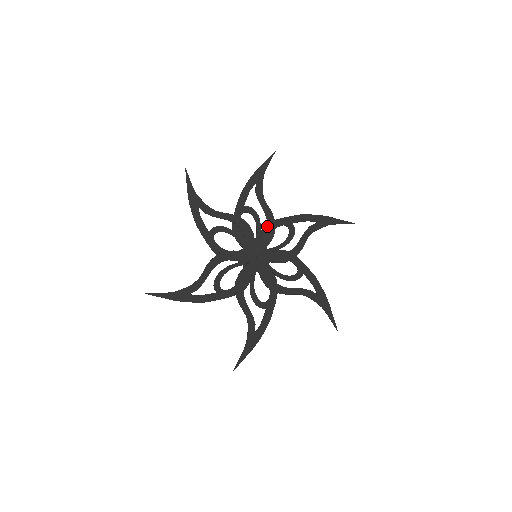
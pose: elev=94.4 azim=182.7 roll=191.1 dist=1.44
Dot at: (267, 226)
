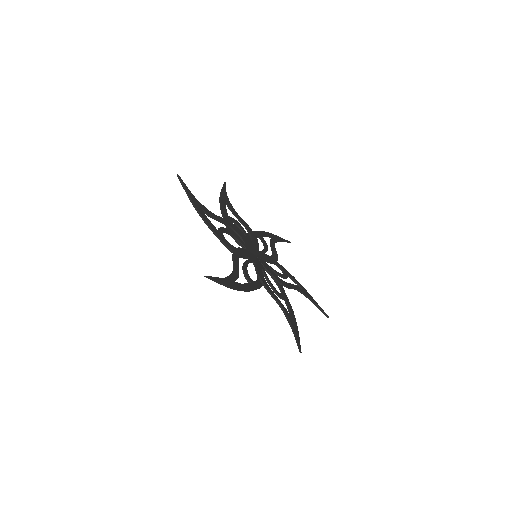
Dot at: (250, 234)
